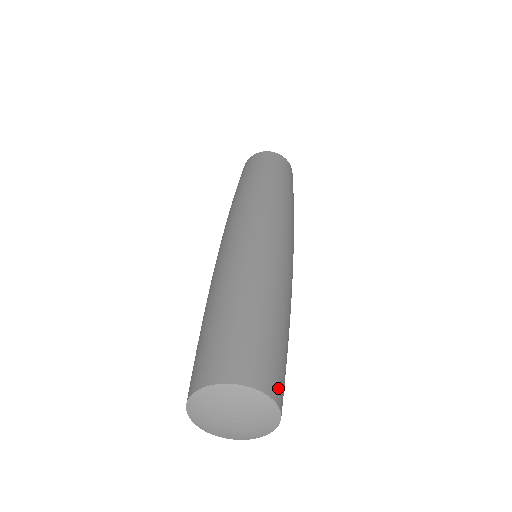
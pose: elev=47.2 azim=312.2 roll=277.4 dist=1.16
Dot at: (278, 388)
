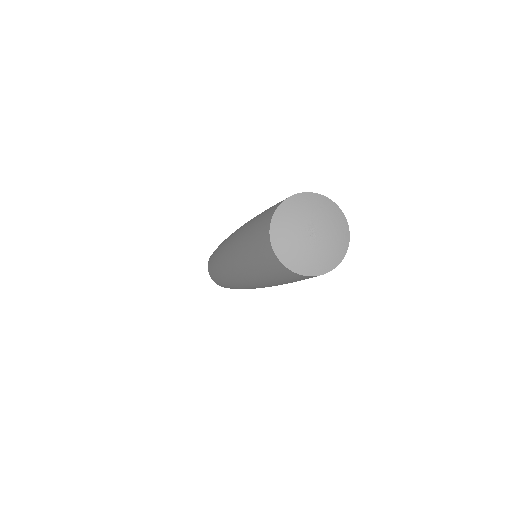
Dot at: occluded
